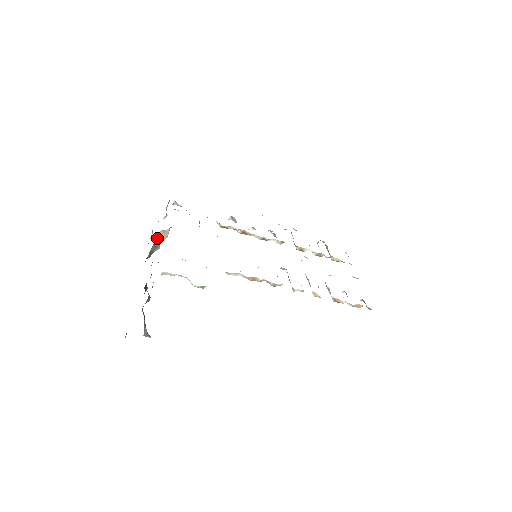
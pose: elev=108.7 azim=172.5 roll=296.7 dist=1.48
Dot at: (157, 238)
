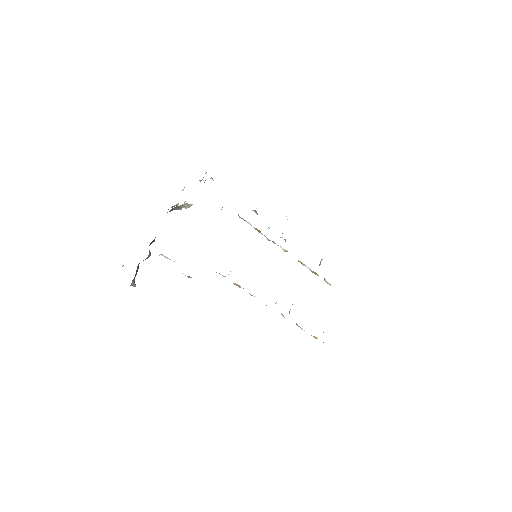
Dot at: (180, 205)
